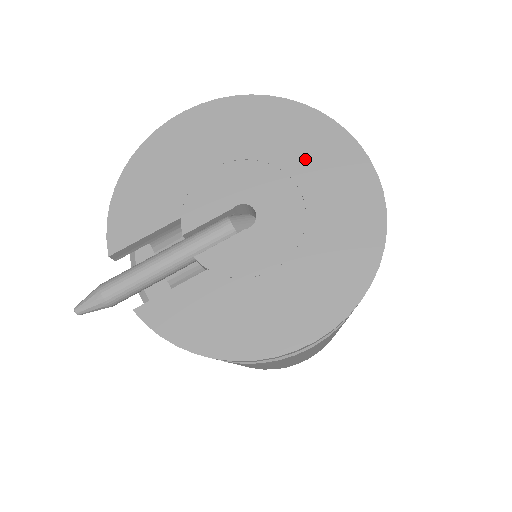
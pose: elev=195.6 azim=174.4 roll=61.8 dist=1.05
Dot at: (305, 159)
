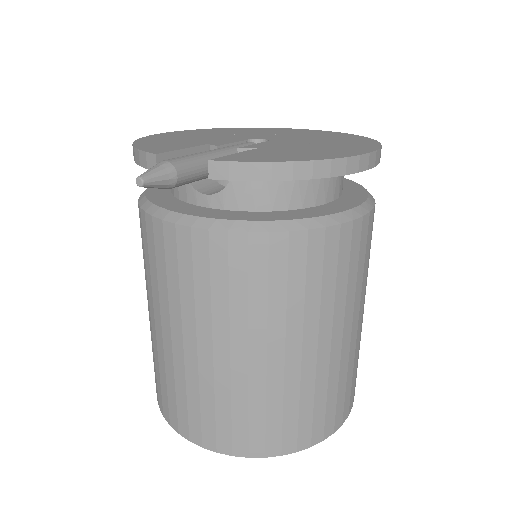
Dot at: (274, 132)
